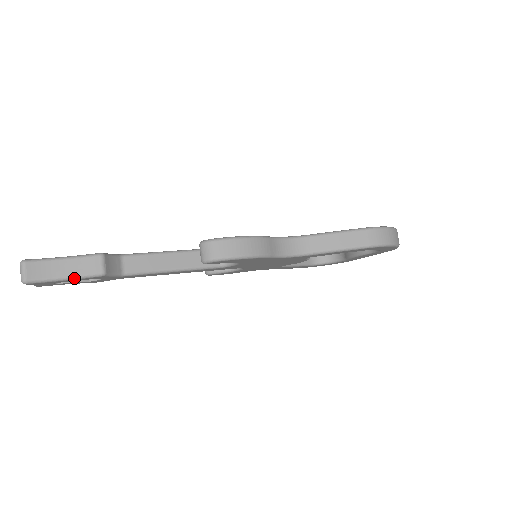
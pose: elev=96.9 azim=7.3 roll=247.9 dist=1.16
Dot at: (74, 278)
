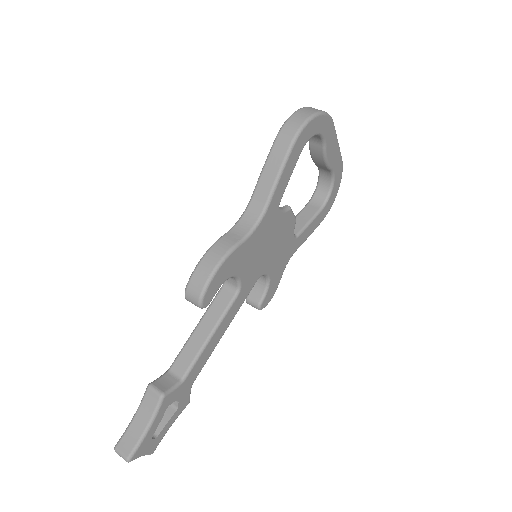
Dot at: (152, 421)
